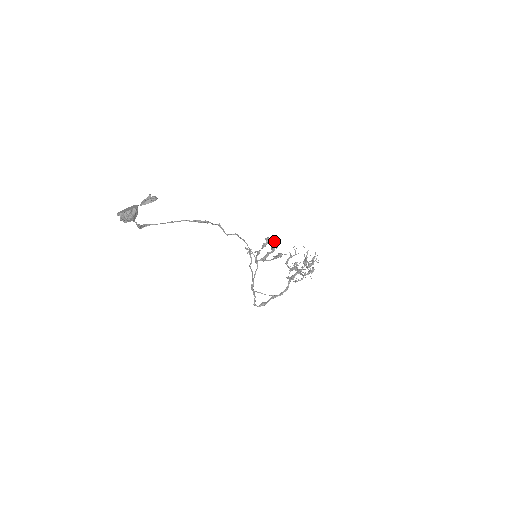
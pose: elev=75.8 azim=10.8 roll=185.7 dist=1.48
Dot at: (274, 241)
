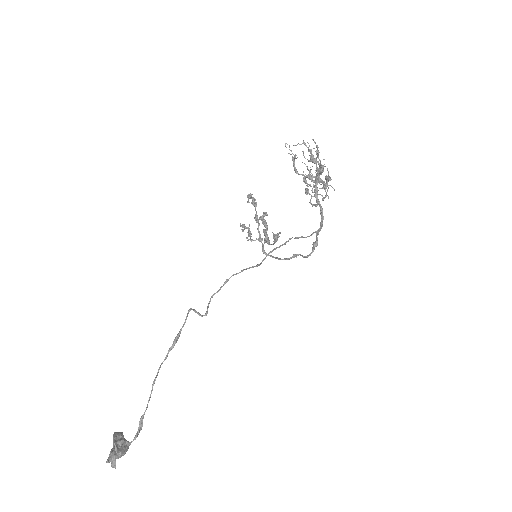
Dot at: occluded
